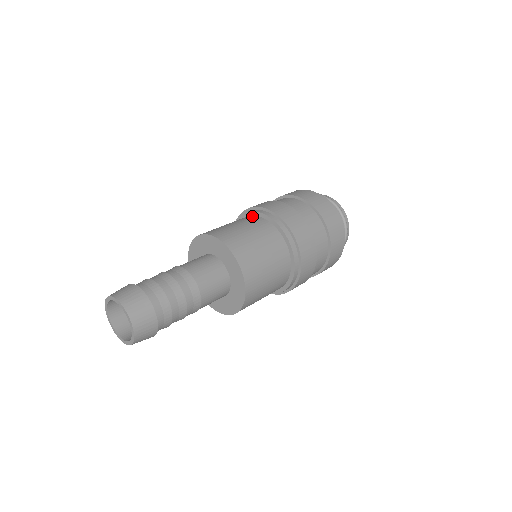
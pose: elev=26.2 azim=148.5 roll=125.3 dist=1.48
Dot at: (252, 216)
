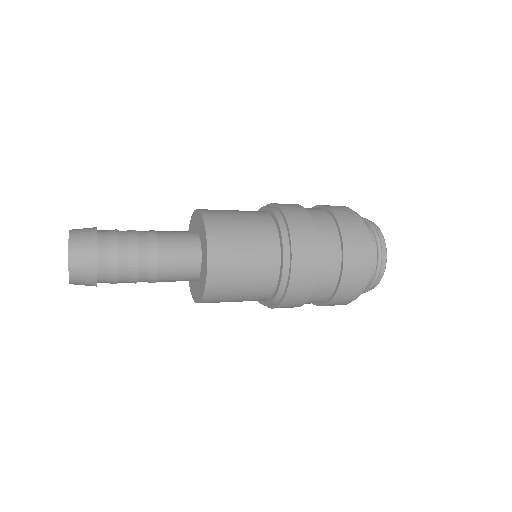
Dot at: occluded
